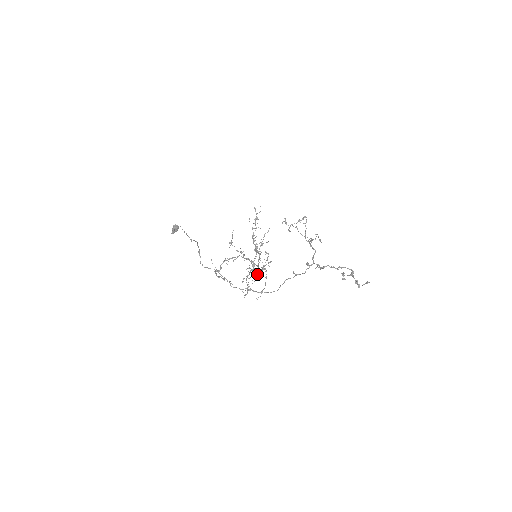
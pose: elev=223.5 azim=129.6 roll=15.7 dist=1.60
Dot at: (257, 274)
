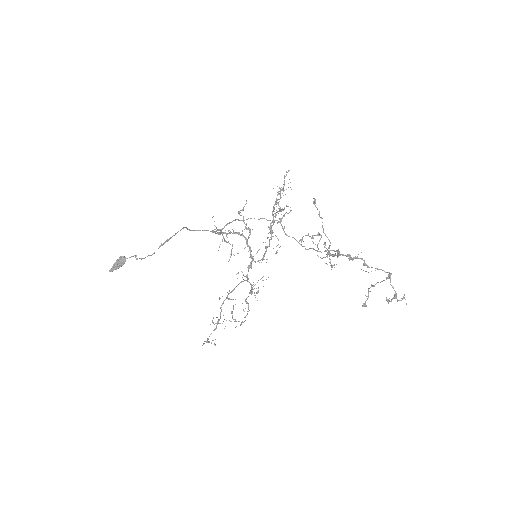
Dot at: (232, 312)
